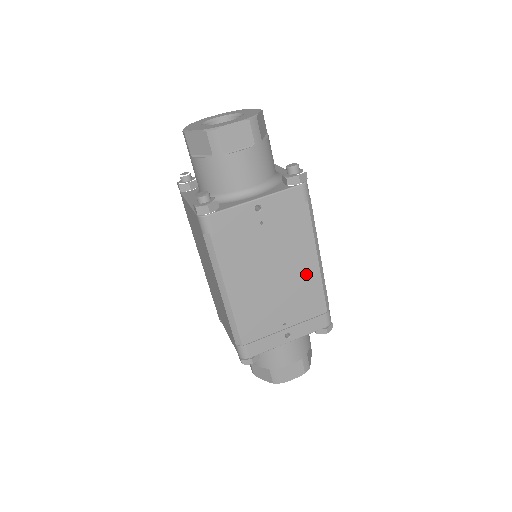
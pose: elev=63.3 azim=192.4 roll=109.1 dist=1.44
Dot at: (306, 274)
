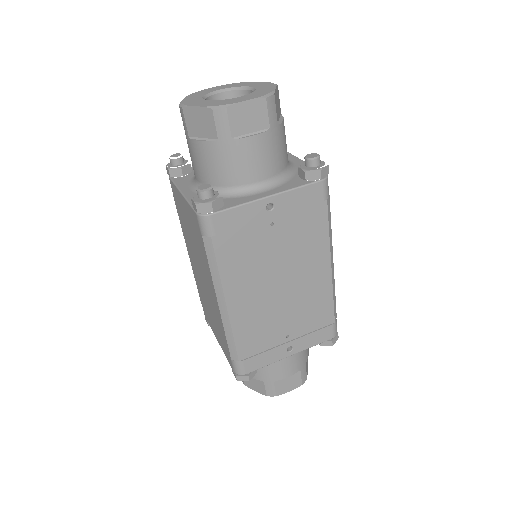
Dot at: (316, 282)
